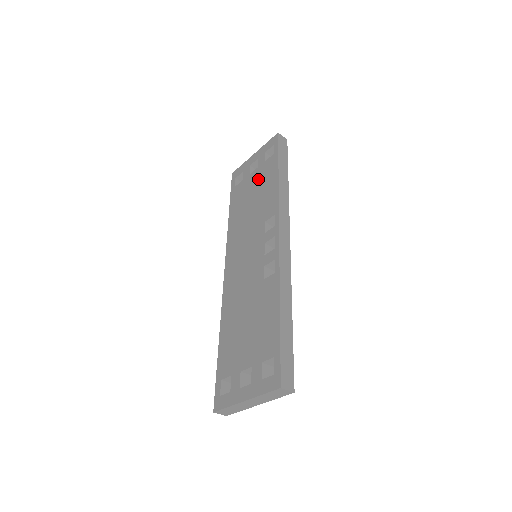
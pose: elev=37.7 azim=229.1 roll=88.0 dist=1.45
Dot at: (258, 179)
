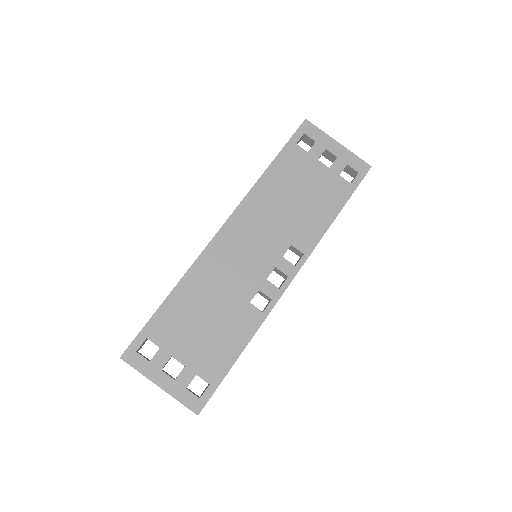
Dot at: (320, 184)
